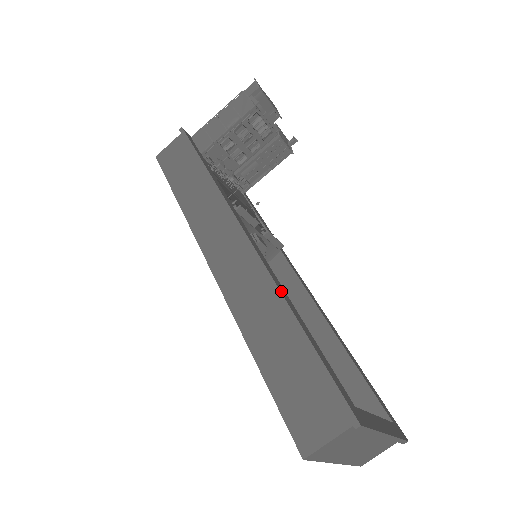
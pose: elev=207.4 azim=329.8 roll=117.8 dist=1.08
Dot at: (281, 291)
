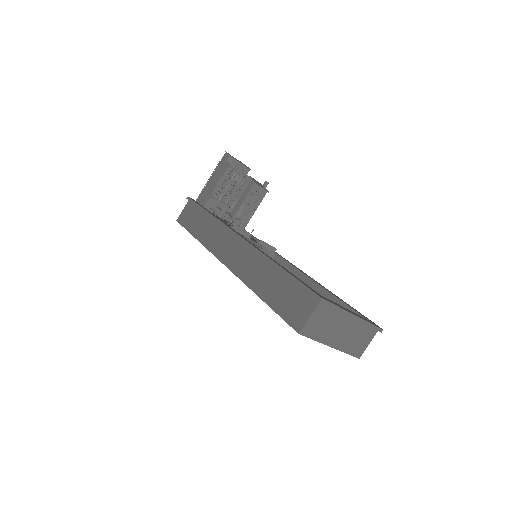
Dot at: (266, 255)
